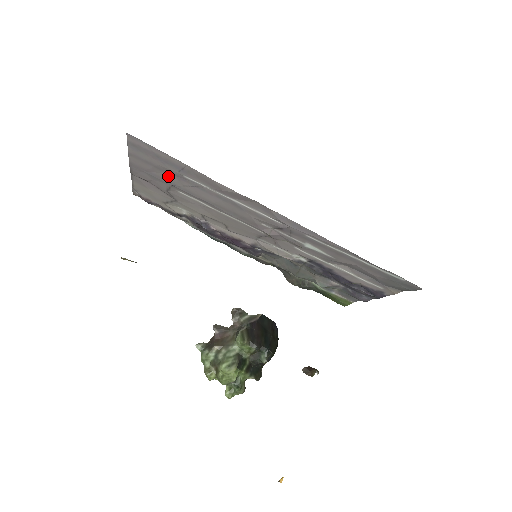
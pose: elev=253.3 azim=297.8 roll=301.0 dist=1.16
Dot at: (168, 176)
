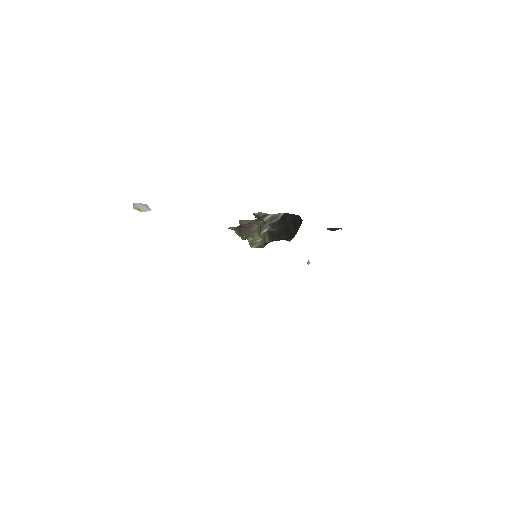
Dot at: occluded
